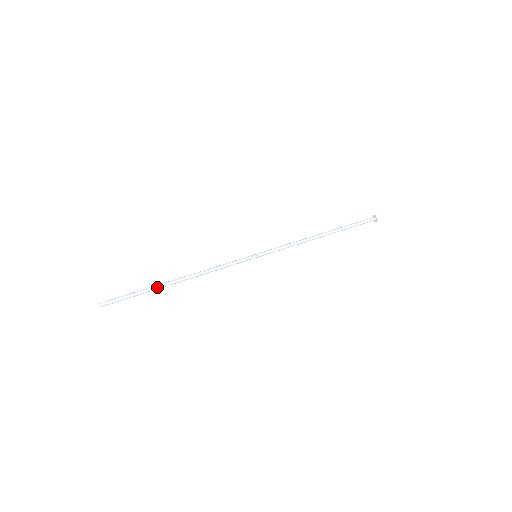
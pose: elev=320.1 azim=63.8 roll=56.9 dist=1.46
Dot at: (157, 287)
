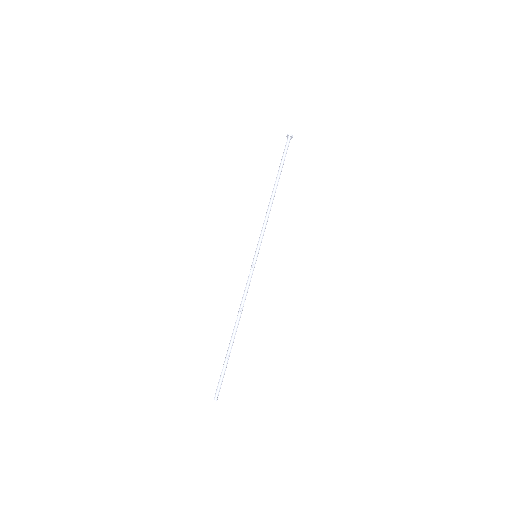
Dot at: (231, 349)
